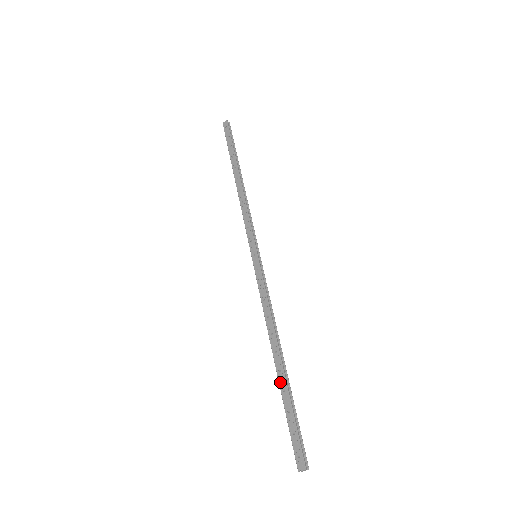
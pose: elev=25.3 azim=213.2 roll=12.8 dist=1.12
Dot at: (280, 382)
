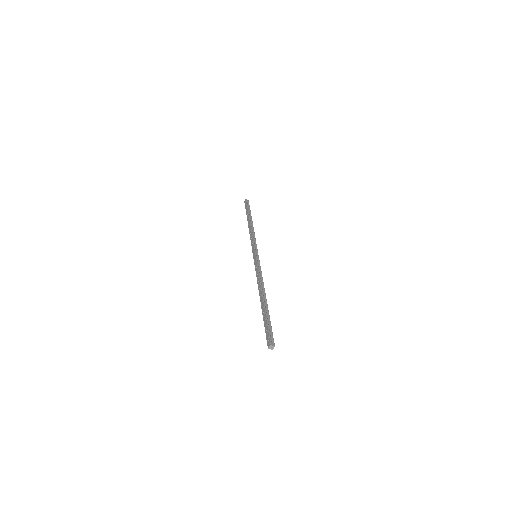
Dot at: (262, 309)
